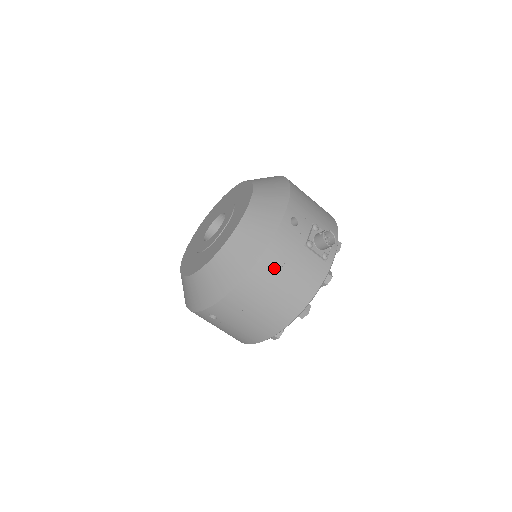
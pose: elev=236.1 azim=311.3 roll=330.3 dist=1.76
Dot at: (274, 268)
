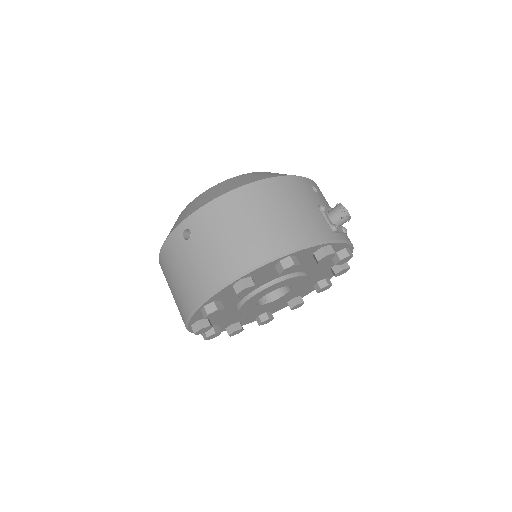
Dot at: (280, 194)
